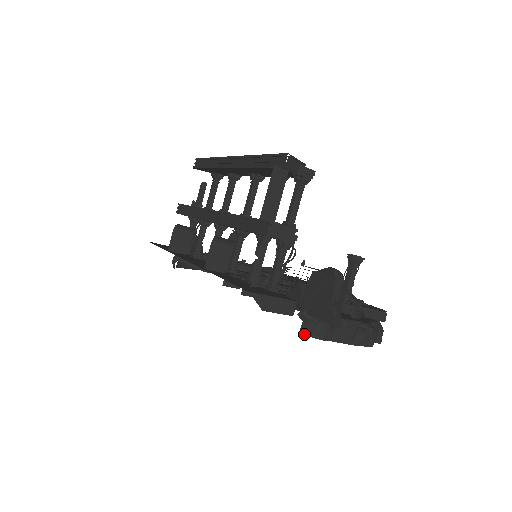
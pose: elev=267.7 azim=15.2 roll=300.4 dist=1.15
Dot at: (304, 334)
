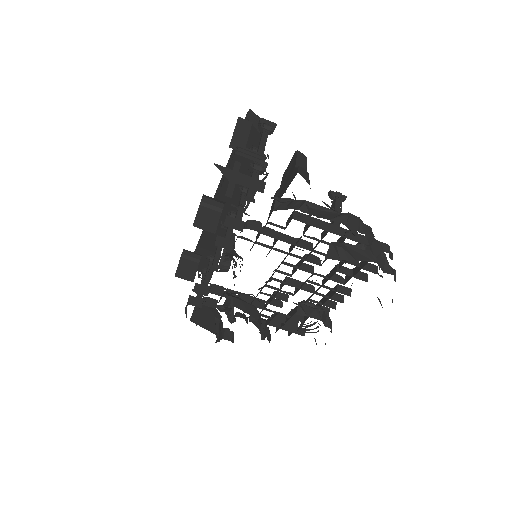
Dot at: occluded
